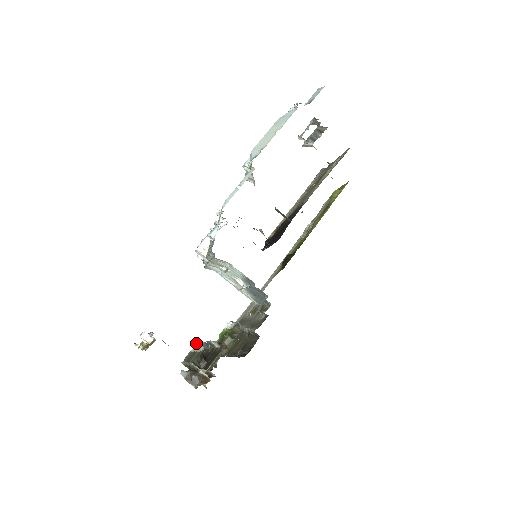
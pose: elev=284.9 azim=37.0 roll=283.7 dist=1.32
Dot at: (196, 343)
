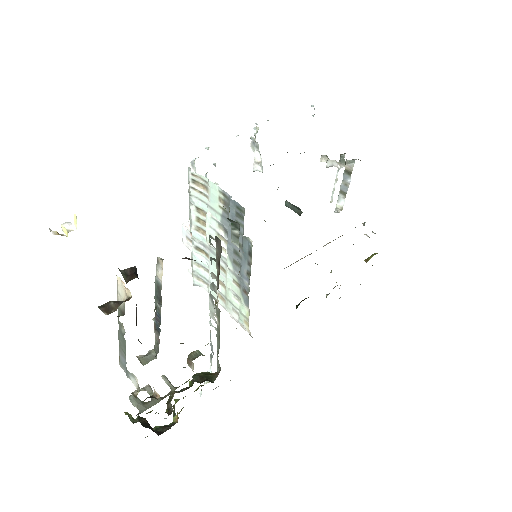
Dot at: (149, 350)
